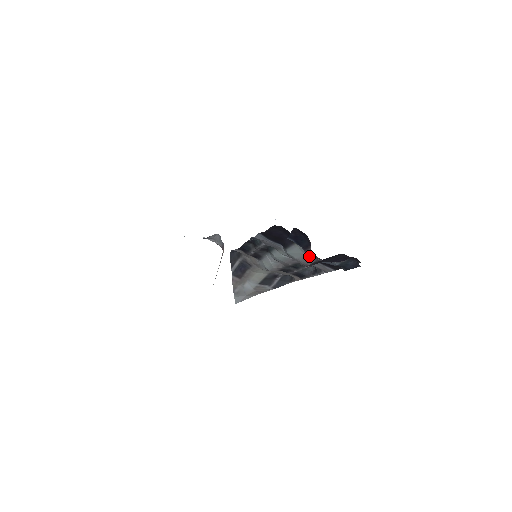
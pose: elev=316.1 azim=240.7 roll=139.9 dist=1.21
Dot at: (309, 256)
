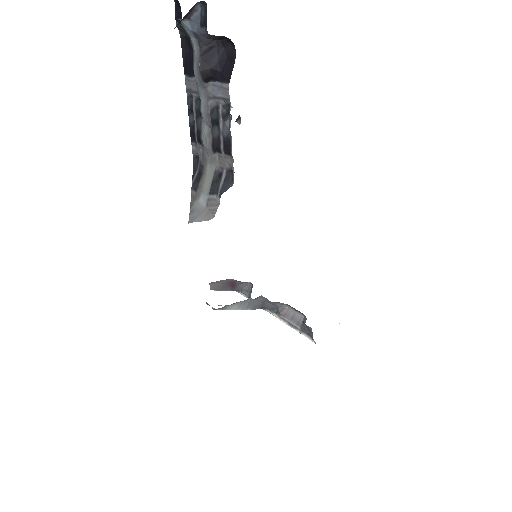
Dot at: occluded
